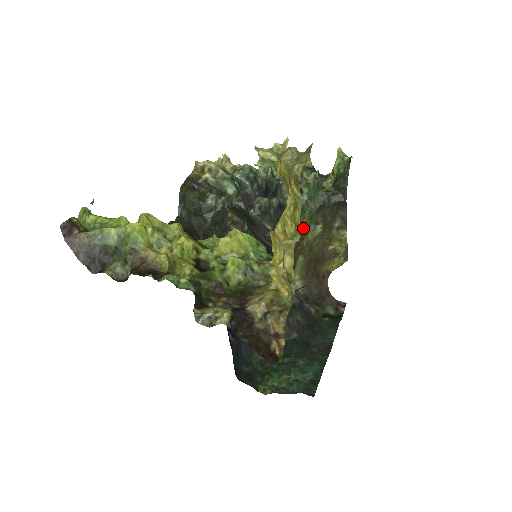
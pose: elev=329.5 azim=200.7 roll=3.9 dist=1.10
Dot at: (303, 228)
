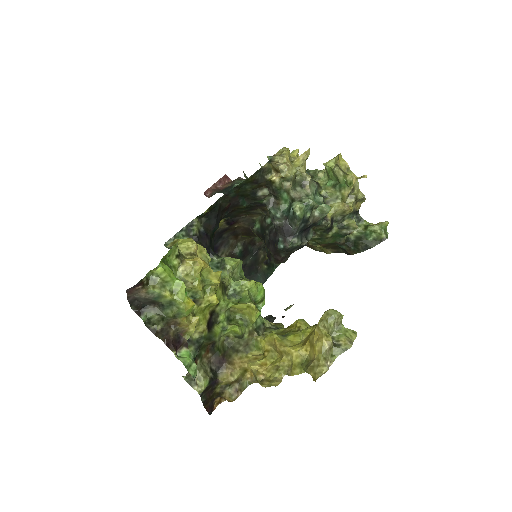
Dot at: occluded
